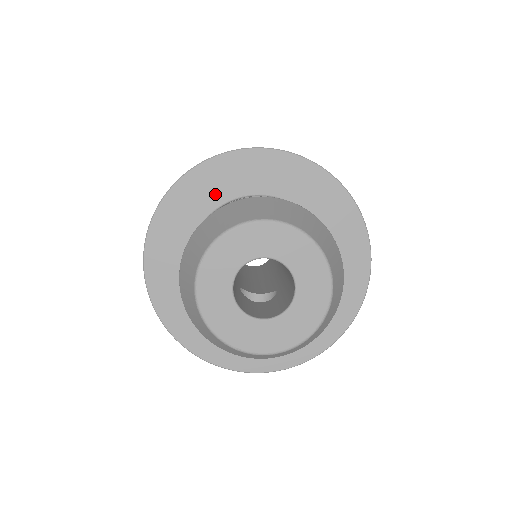
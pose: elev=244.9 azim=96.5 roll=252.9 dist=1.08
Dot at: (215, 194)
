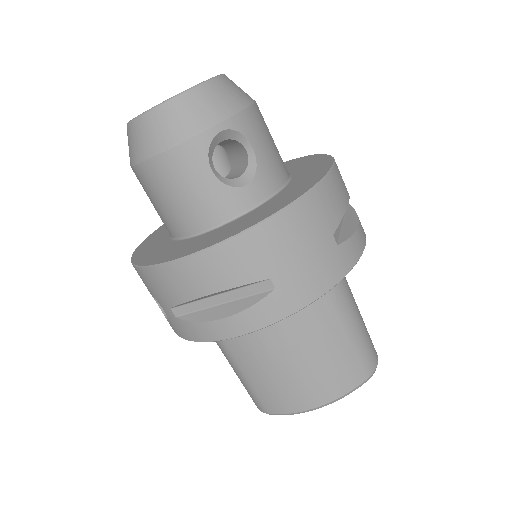
Dot at: occluded
